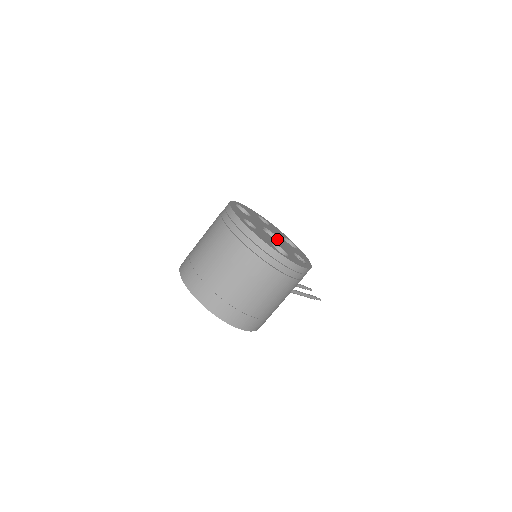
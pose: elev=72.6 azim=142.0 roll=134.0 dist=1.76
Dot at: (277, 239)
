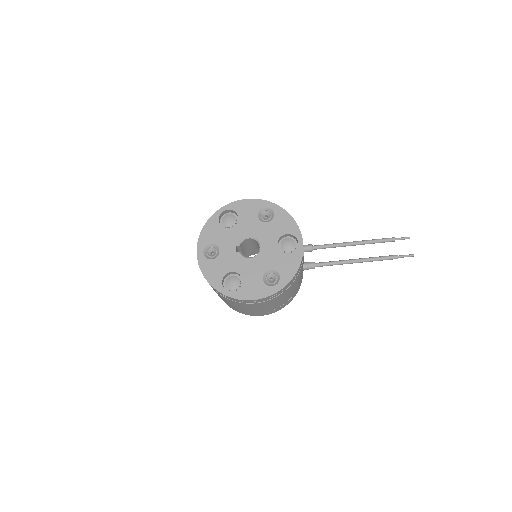
Dot at: (259, 250)
